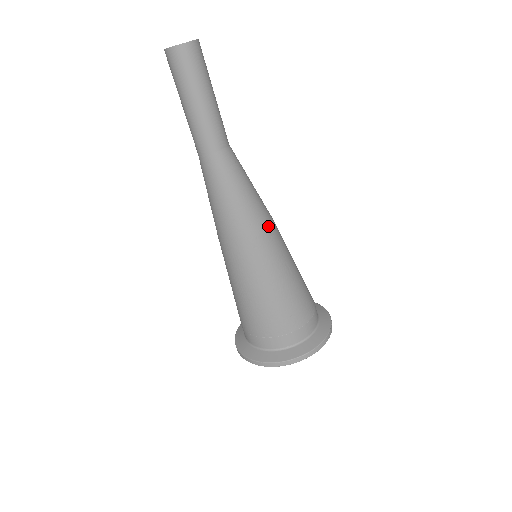
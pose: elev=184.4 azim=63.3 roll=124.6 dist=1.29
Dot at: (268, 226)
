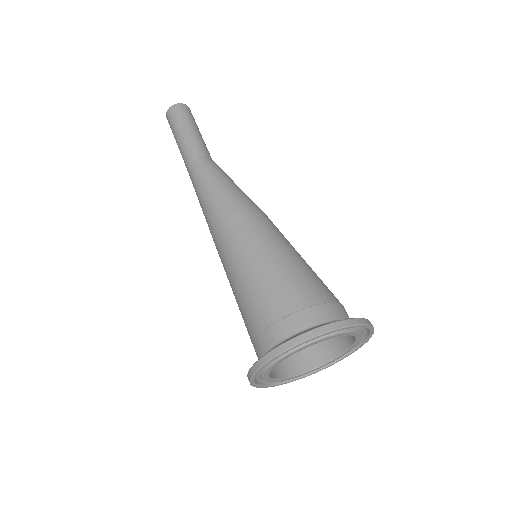
Dot at: (242, 208)
